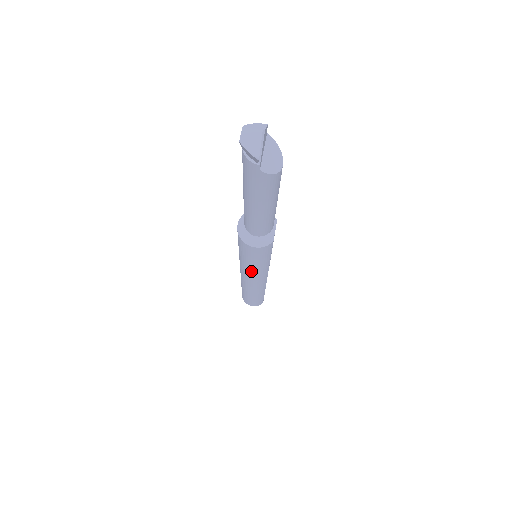
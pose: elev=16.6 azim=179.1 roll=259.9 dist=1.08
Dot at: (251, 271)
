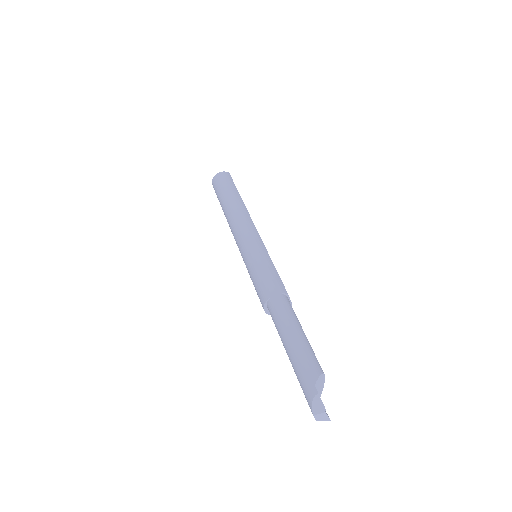
Dot at: occluded
